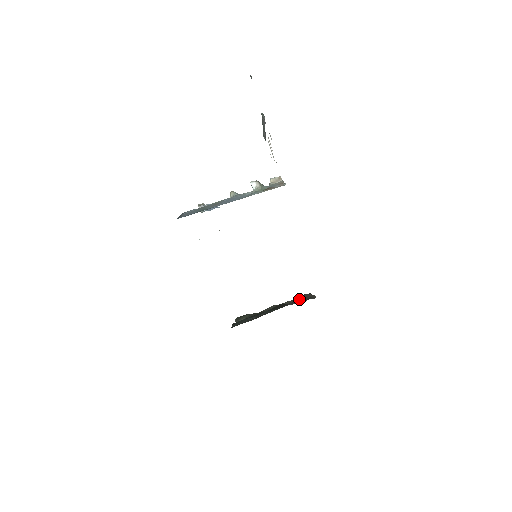
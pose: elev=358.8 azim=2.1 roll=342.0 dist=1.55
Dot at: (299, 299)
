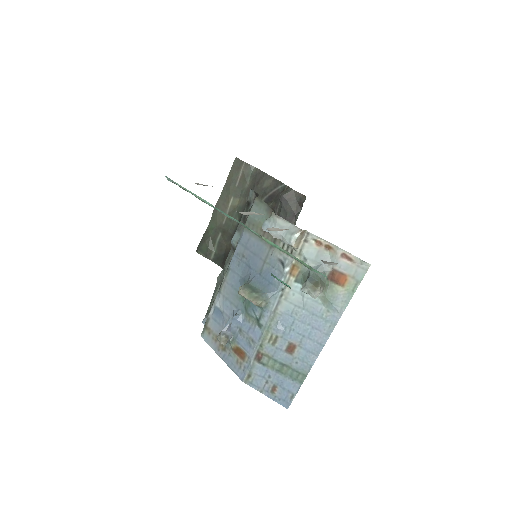
Dot at: (288, 211)
